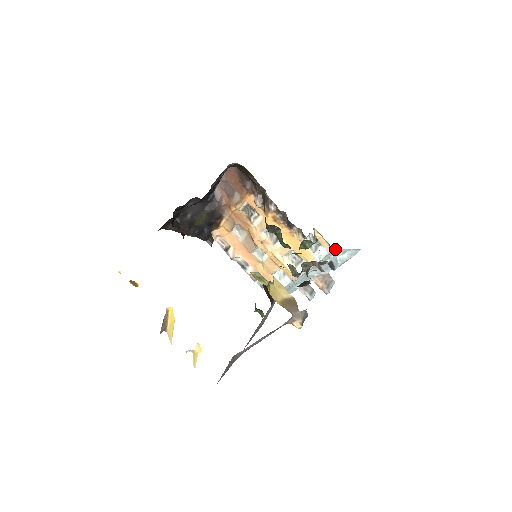
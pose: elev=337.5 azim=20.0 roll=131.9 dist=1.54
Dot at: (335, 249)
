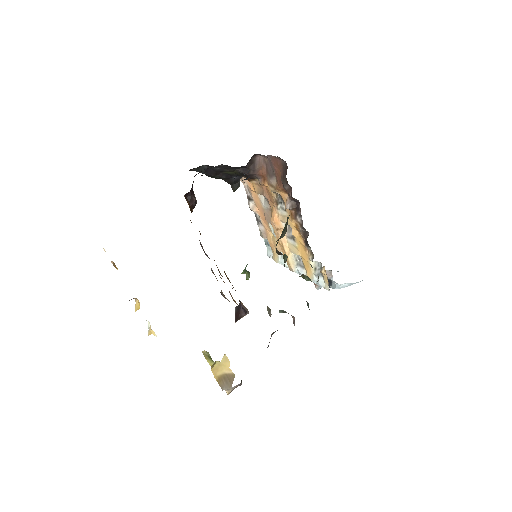
Dot at: occluded
